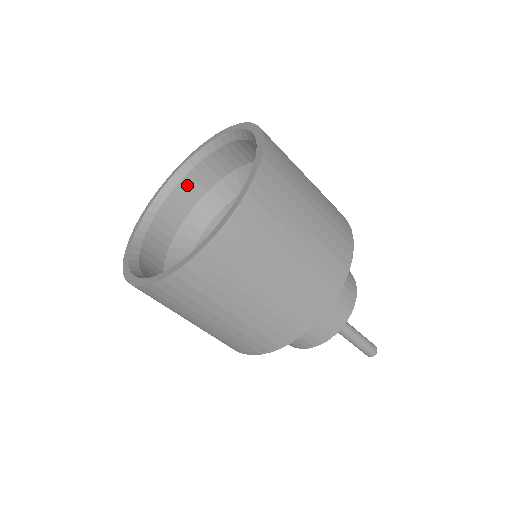
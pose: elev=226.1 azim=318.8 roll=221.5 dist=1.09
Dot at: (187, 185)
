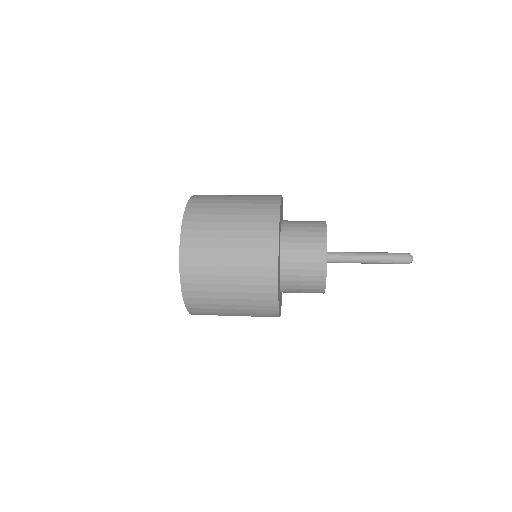
Dot at: occluded
